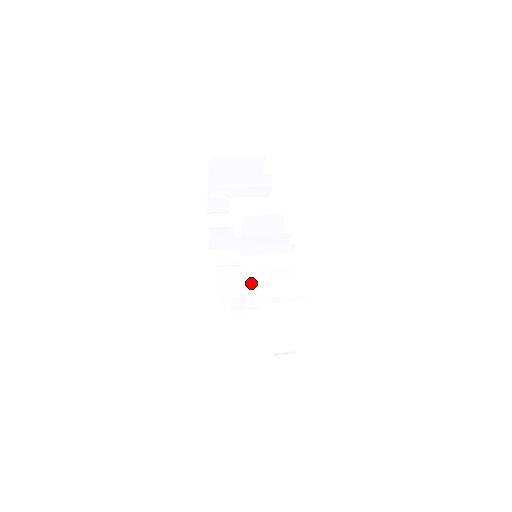
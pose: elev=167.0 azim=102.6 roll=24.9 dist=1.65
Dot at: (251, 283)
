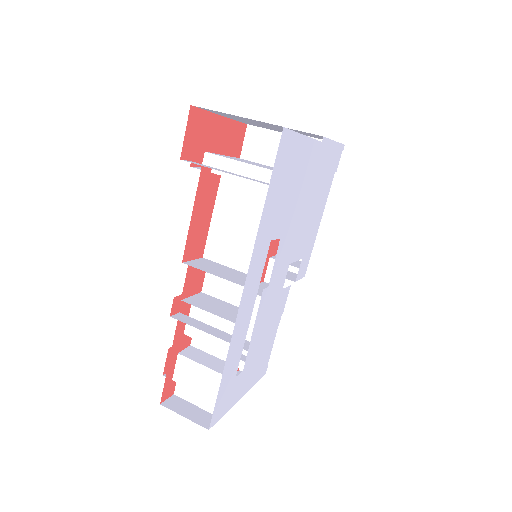
Dot at: occluded
